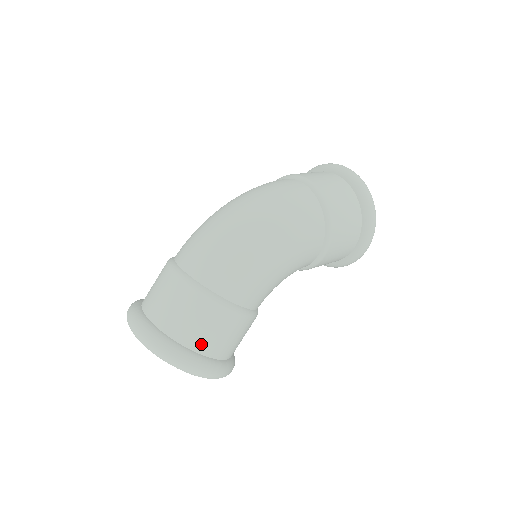
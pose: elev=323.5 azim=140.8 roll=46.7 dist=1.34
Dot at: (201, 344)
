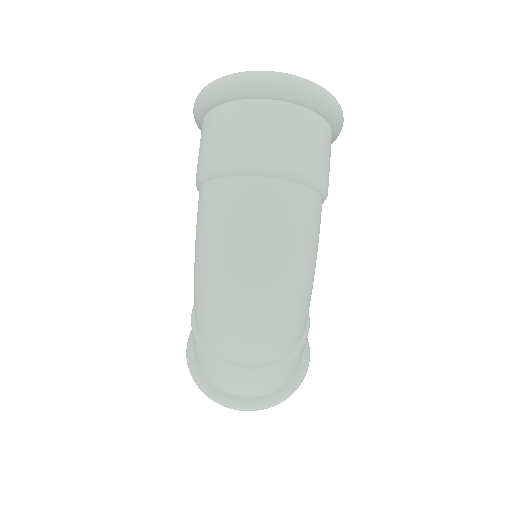
Dot at: (296, 369)
